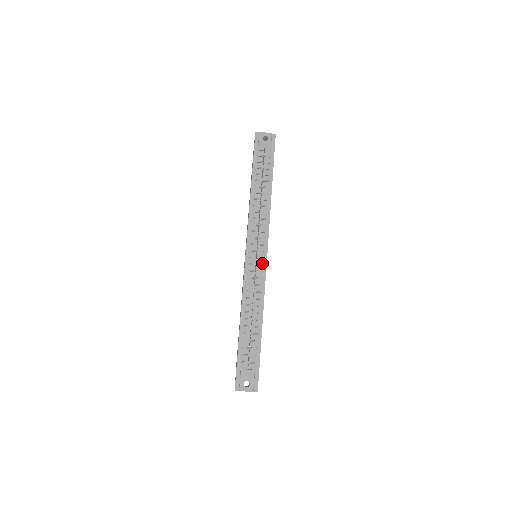
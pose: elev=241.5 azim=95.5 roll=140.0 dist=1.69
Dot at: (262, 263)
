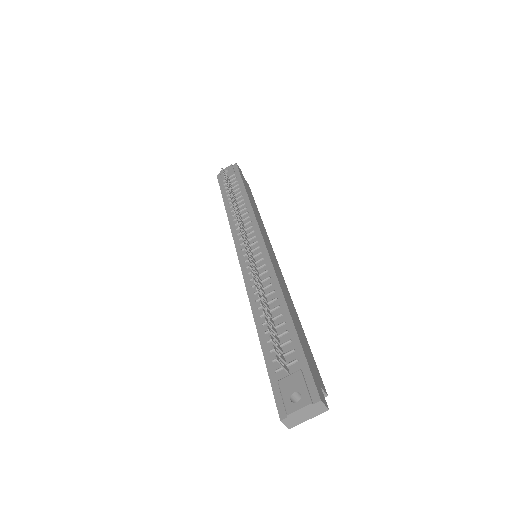
Dot at: (261, 251)
